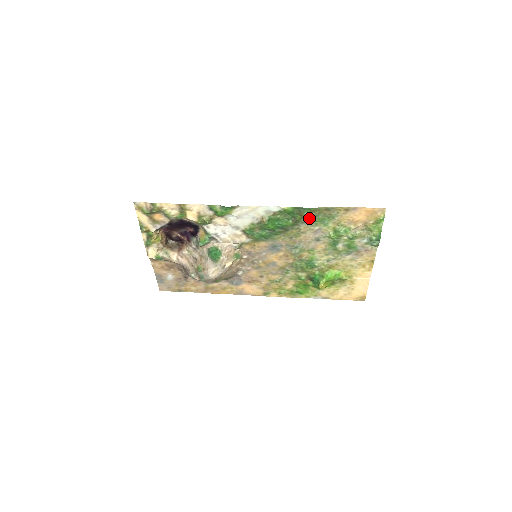
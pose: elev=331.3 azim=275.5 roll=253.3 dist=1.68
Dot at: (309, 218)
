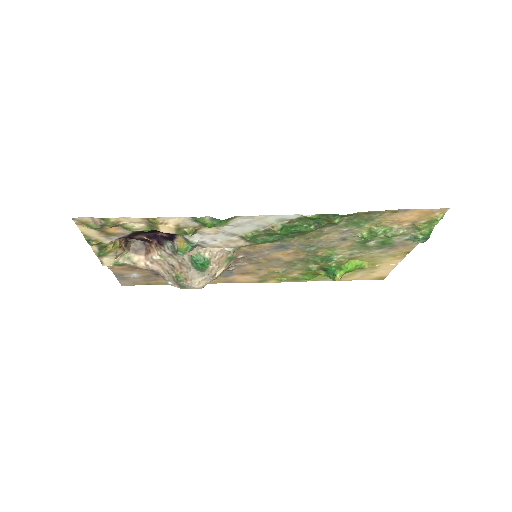
Dot at: (339, 222)
